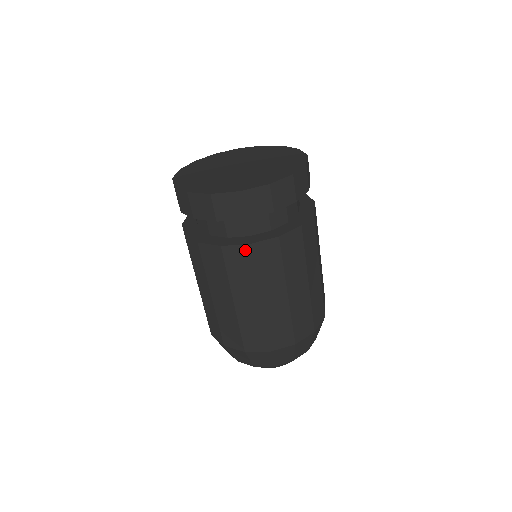
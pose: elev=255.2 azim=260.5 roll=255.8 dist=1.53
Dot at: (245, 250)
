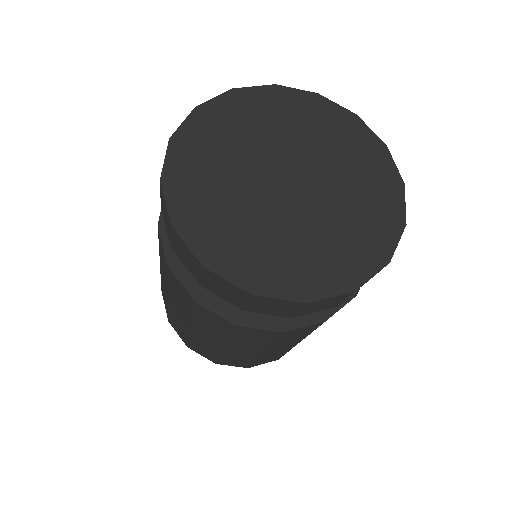
Dot at: (227, 323)
